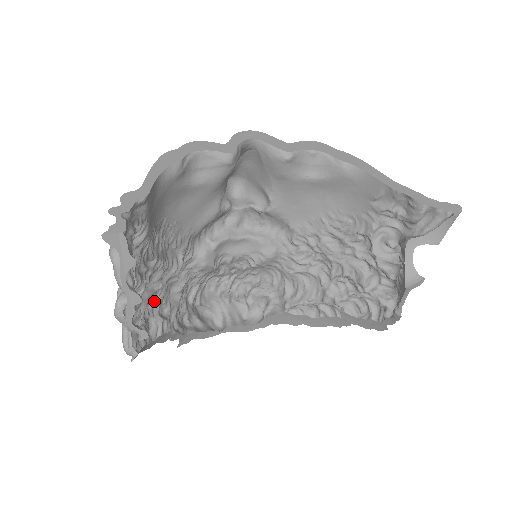
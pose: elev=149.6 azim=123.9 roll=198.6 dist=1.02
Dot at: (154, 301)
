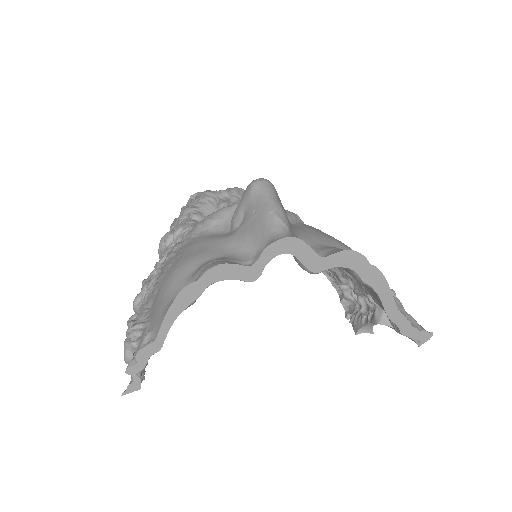
Dot at: occluded
